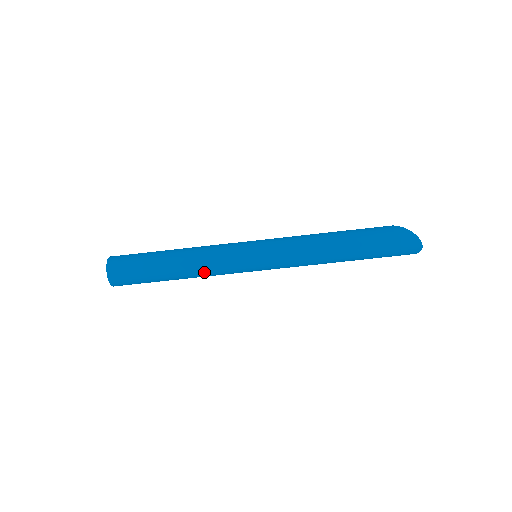
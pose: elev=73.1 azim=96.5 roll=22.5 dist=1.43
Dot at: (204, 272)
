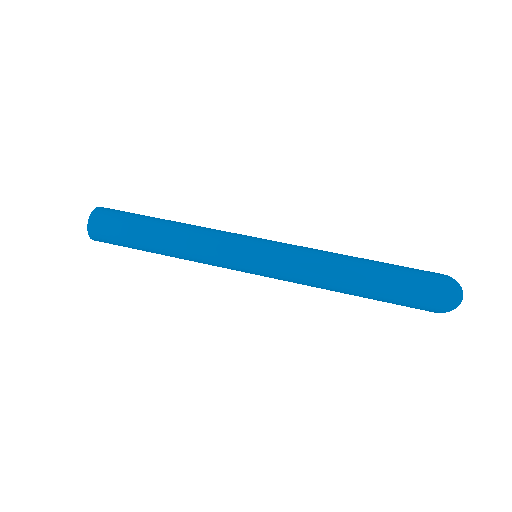
Dot at: (192, 244)
